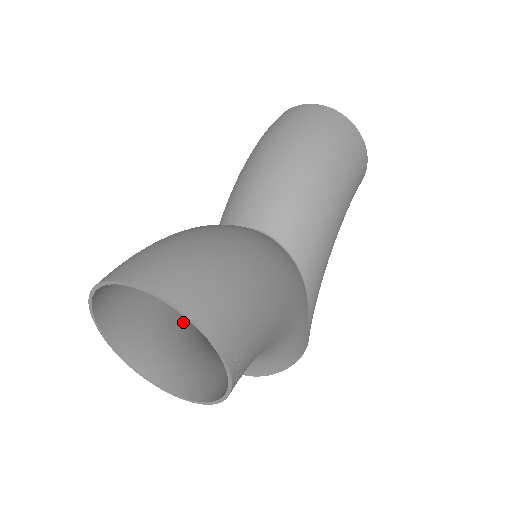
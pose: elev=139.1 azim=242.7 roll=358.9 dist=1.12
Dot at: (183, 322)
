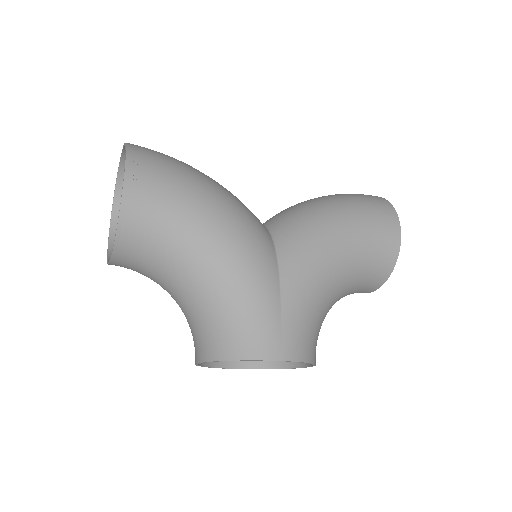
Dot at: occluded
